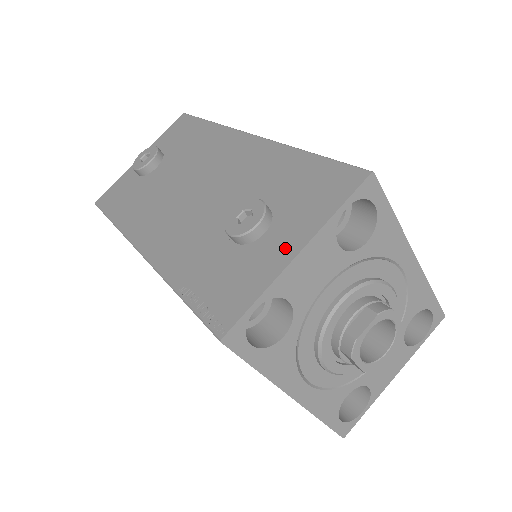
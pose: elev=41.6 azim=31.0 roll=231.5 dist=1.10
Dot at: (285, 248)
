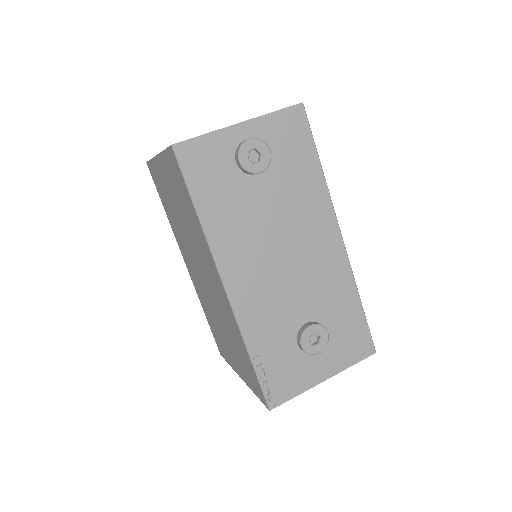
Dot at: (321, 372)
